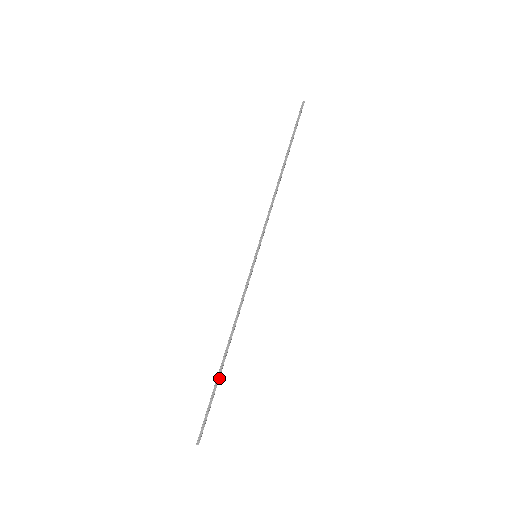
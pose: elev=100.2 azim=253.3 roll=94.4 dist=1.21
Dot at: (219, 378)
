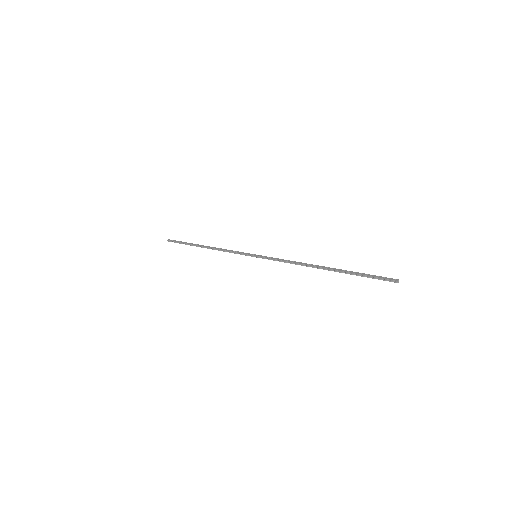
Dot at: (194, 245)
